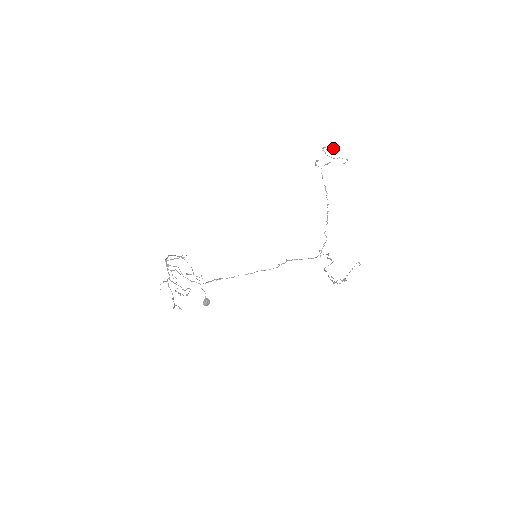
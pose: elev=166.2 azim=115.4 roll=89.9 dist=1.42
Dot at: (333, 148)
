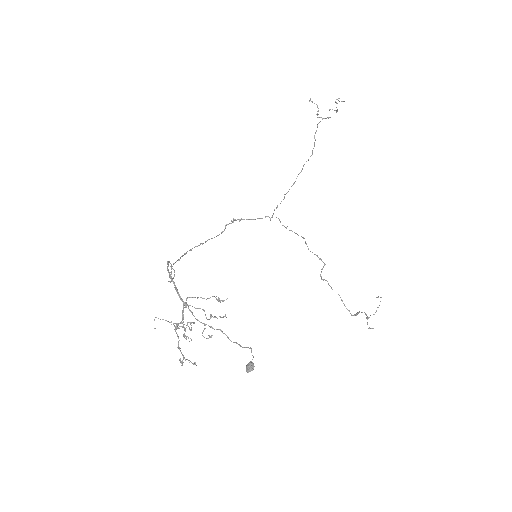
Dot at: (344, 101)
